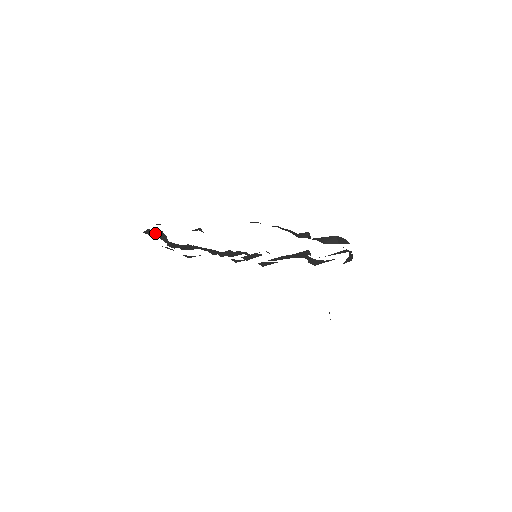
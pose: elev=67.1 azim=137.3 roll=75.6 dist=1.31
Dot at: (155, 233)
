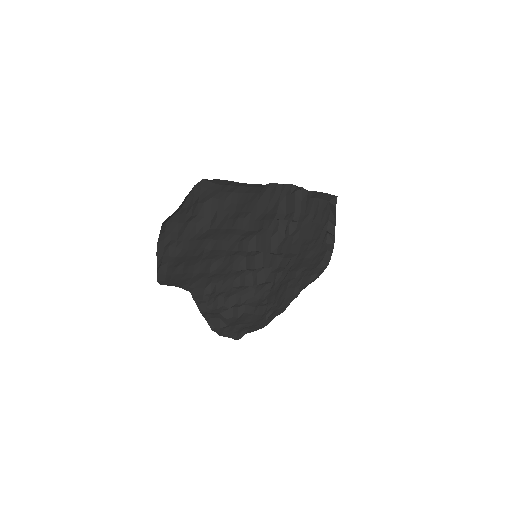
Dot at: (221, 325)
